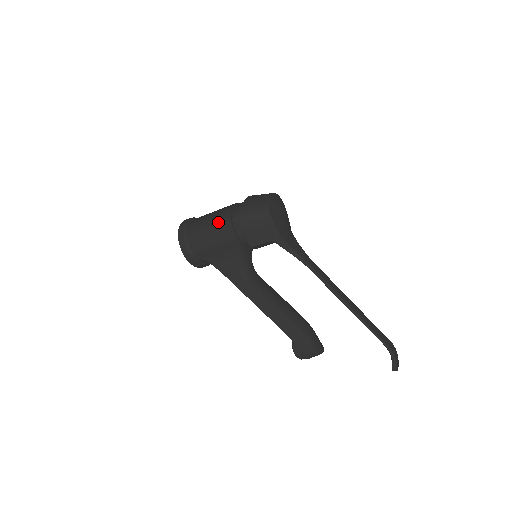
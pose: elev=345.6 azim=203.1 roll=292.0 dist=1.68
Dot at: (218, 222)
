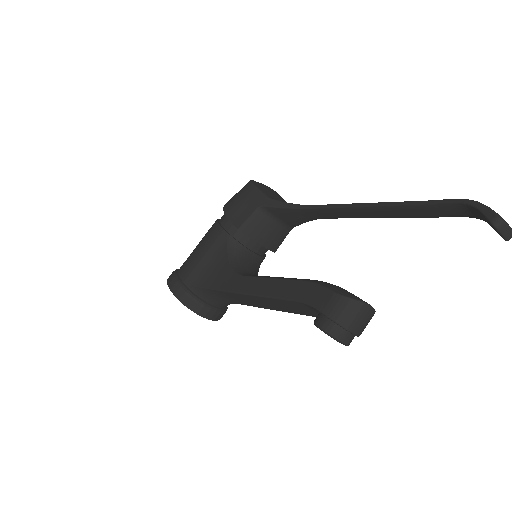
Dot at: (206, 233)
